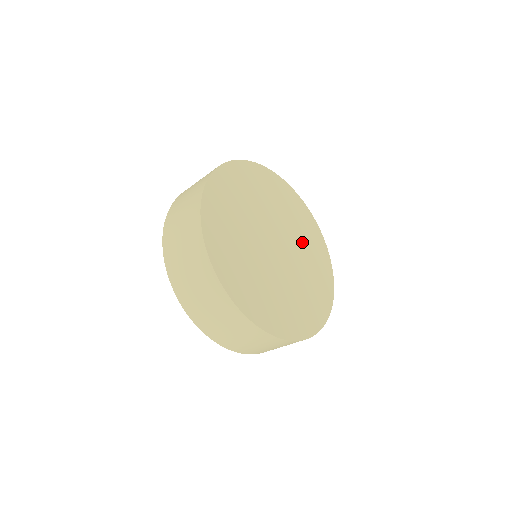
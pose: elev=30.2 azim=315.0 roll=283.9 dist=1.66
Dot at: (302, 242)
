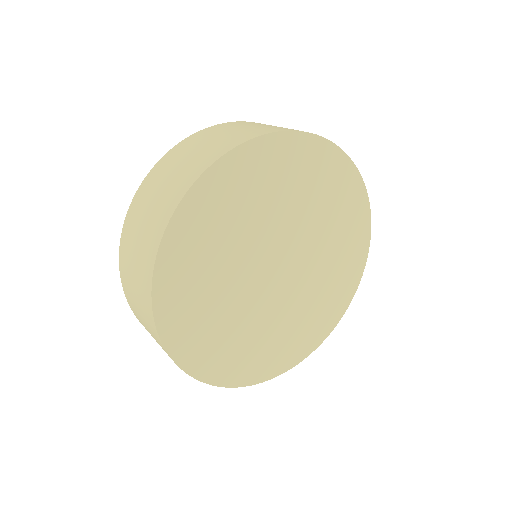
Dot at: (310, 208)
